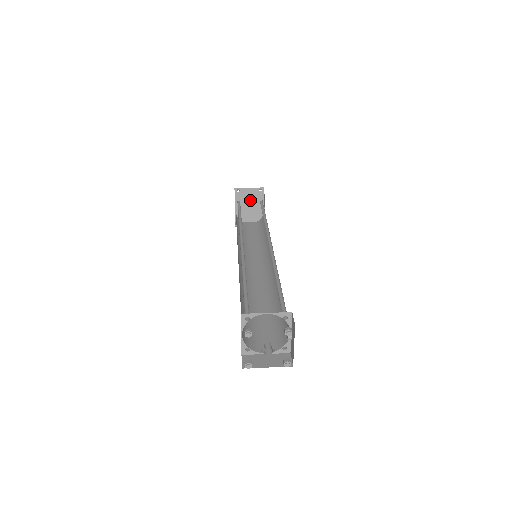
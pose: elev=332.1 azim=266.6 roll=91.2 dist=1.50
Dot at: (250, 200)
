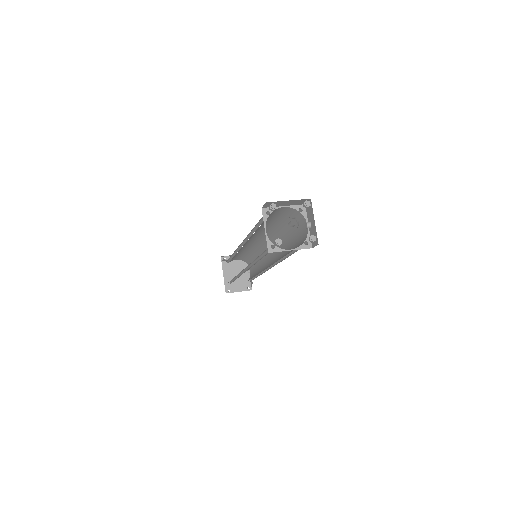
Dot at: (236, 267)
